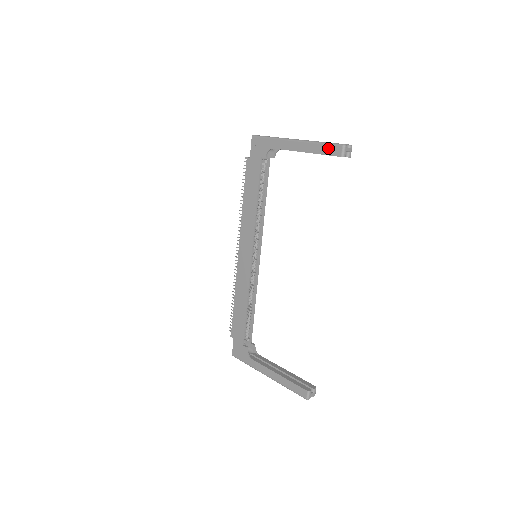
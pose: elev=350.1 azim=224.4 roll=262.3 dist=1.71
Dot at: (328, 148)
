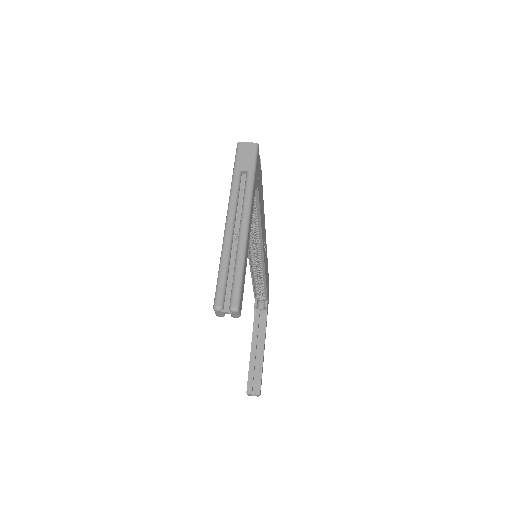
Dot at: (217, 284)
